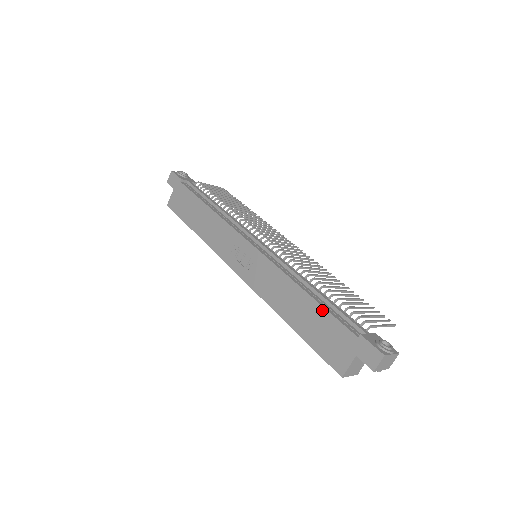
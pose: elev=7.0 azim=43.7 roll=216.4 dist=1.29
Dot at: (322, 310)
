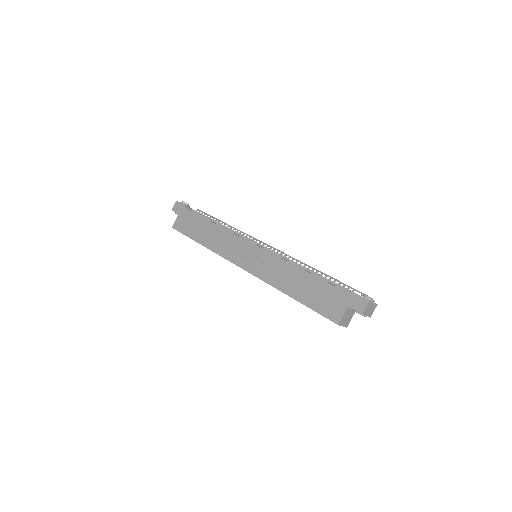
Dot at: (318, 280)
